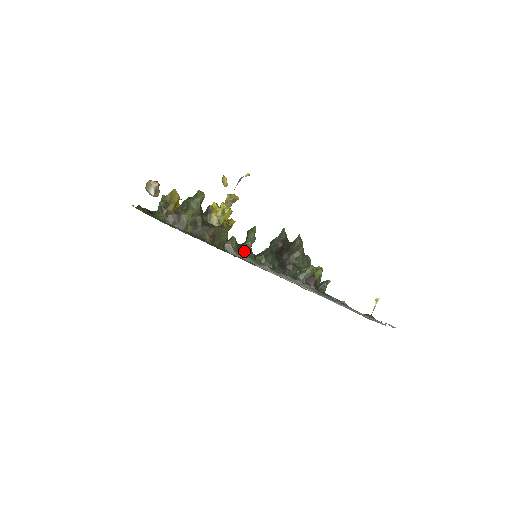
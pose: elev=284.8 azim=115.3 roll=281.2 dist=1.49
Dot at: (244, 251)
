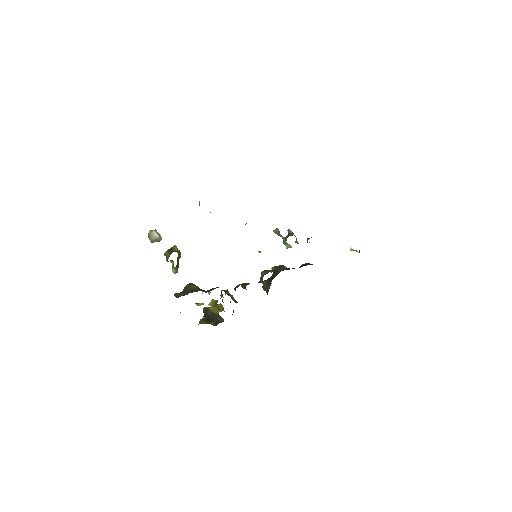
Dot at: occluded
